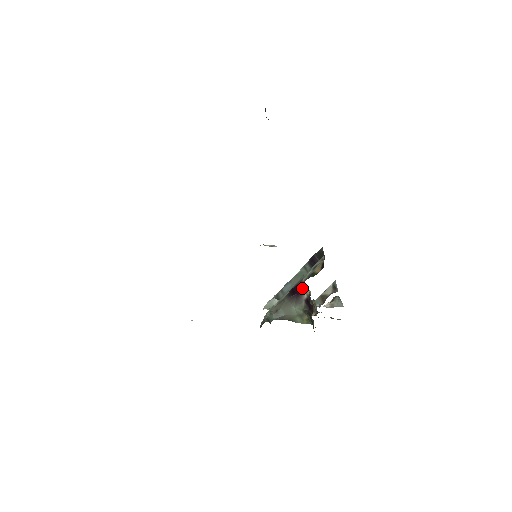
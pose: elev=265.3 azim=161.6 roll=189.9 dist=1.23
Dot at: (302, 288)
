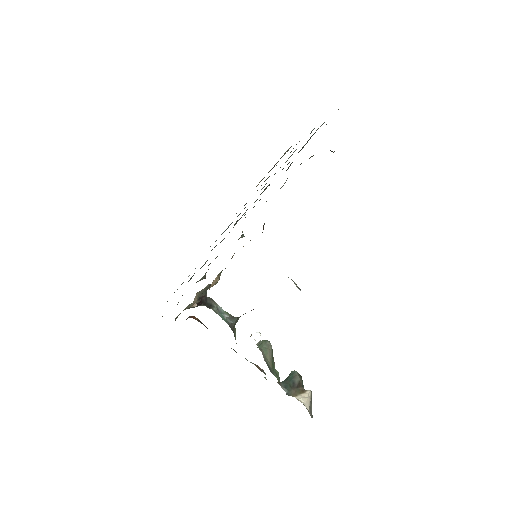
Dot at: occluded
